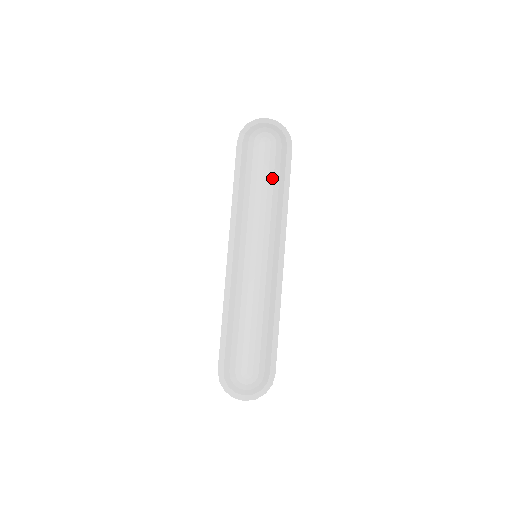
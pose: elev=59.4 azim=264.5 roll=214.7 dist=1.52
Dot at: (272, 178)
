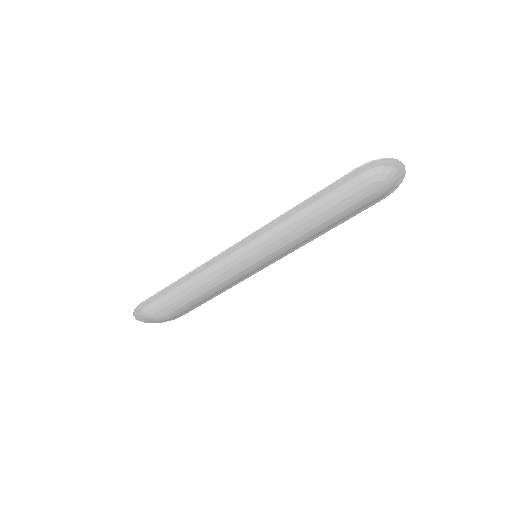
Dot at: (340, 218)
